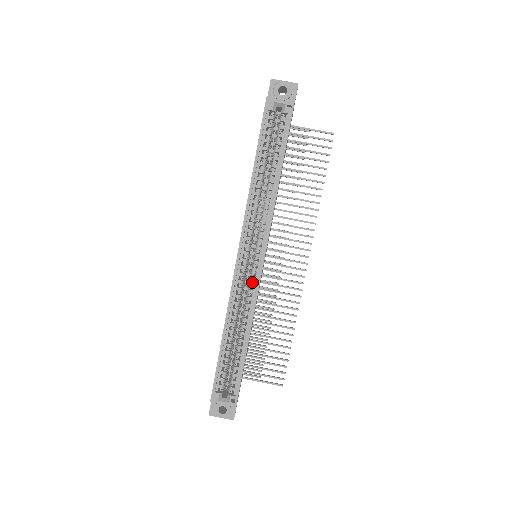
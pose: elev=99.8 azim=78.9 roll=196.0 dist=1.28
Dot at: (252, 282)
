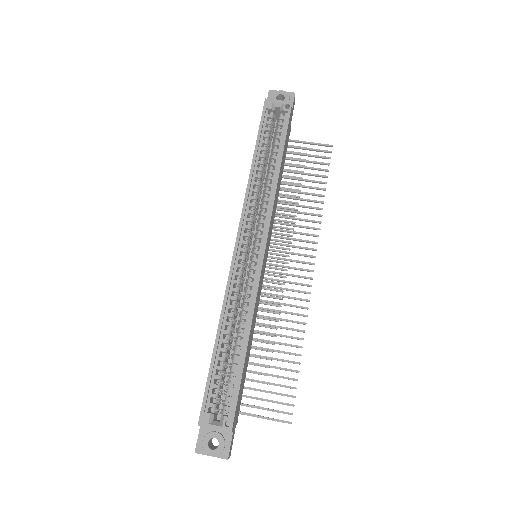
Dot at: (252, 274)
